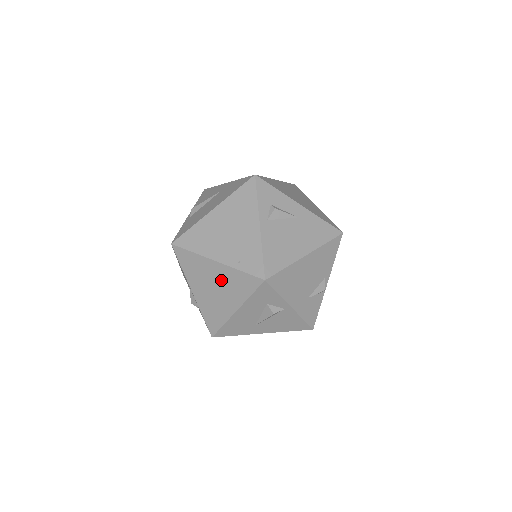
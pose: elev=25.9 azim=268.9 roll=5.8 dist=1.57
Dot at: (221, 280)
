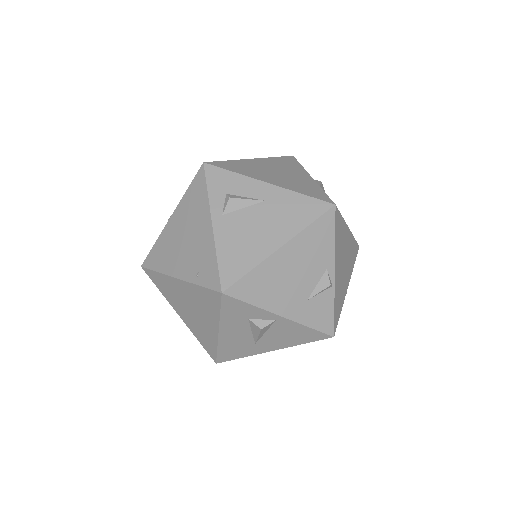
Dot at: (191, 299)
